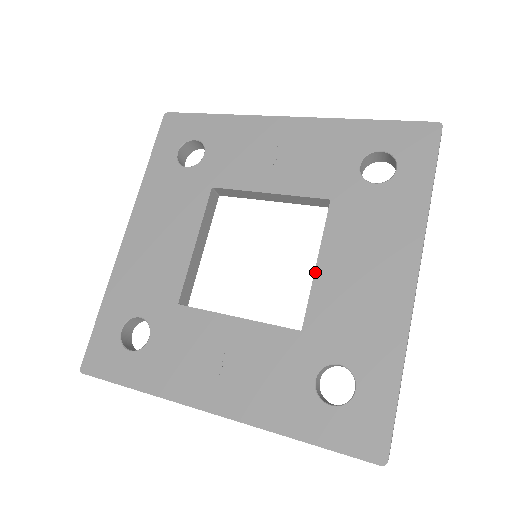
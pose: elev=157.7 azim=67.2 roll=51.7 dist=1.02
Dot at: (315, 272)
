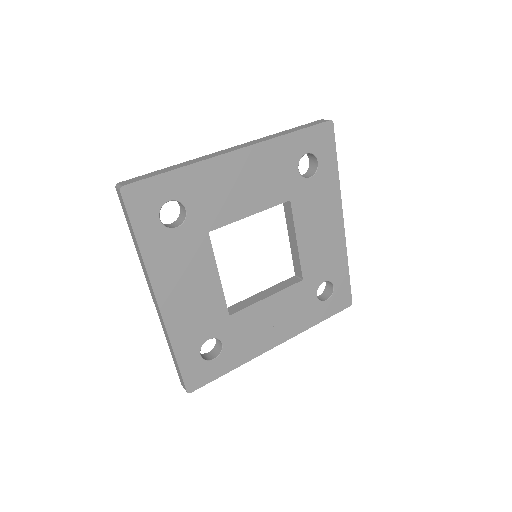
Dot at: (298, 247)
